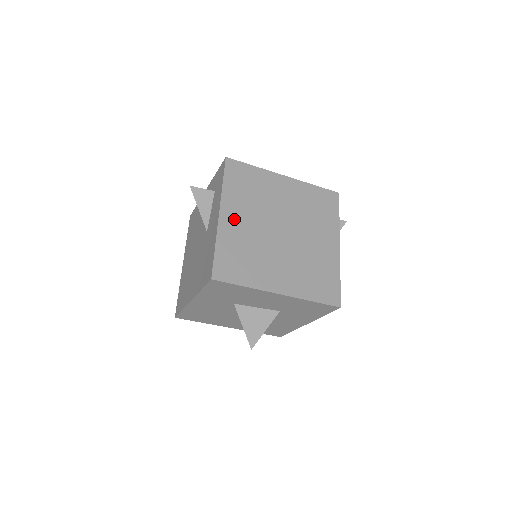
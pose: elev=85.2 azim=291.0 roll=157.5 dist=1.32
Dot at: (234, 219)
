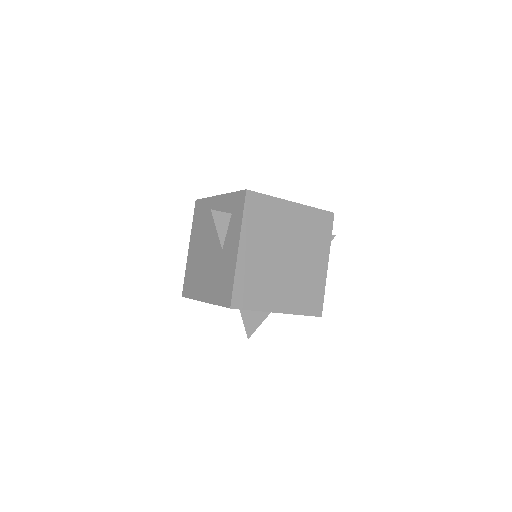
Dot at: (250, 251)
